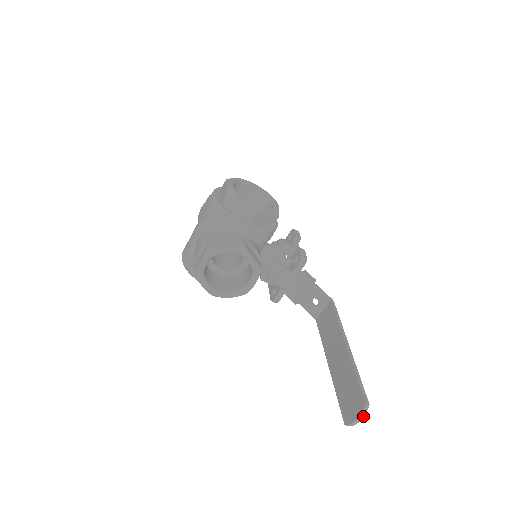
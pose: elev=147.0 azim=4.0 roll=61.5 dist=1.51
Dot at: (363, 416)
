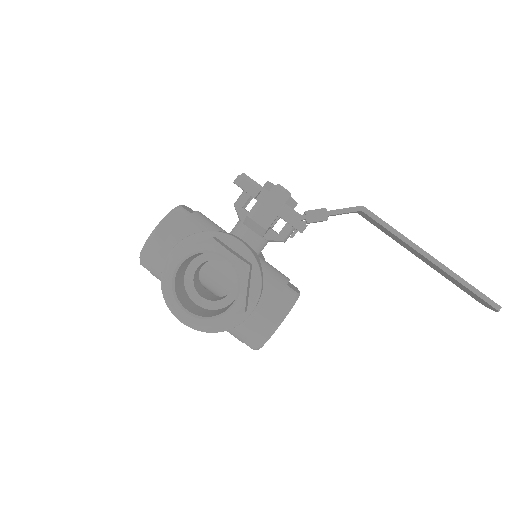
Dot at: occluded
